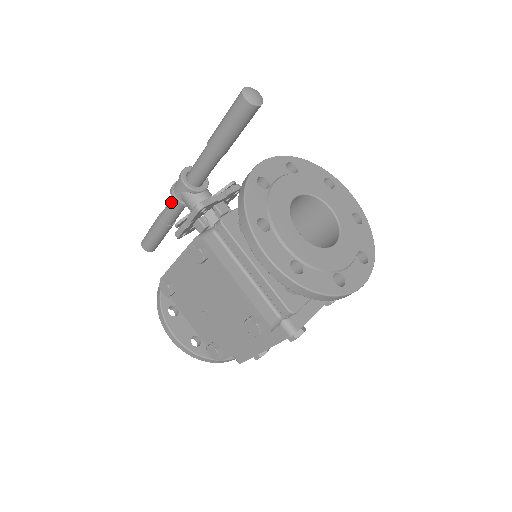
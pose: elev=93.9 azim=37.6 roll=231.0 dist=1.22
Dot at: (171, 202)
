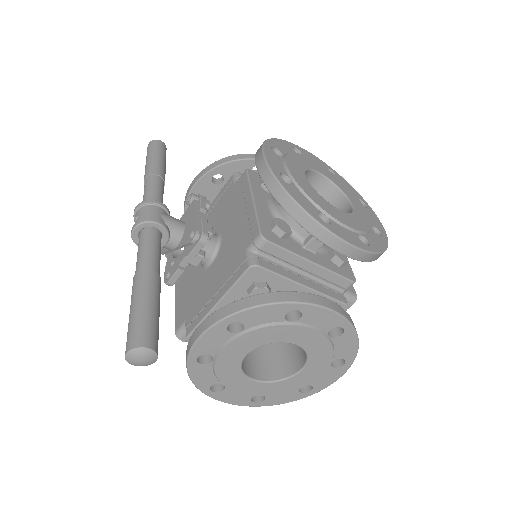
Dot at: occluded
